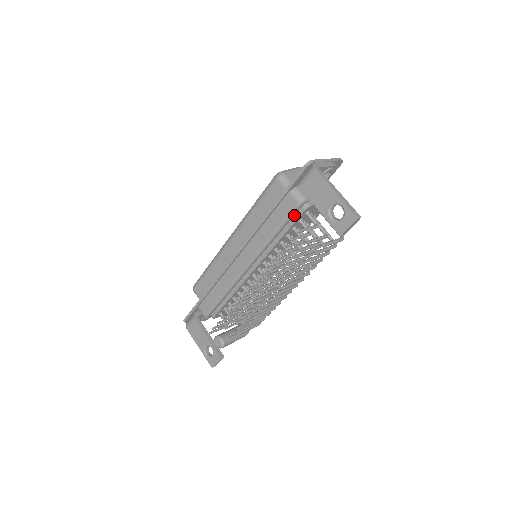
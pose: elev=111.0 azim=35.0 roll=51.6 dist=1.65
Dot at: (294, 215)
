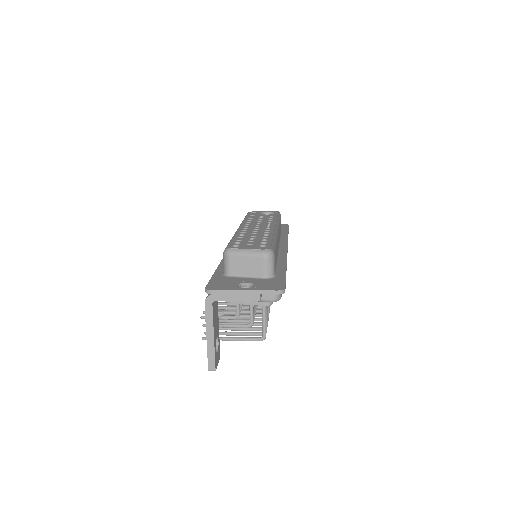
Dot at: occluded
